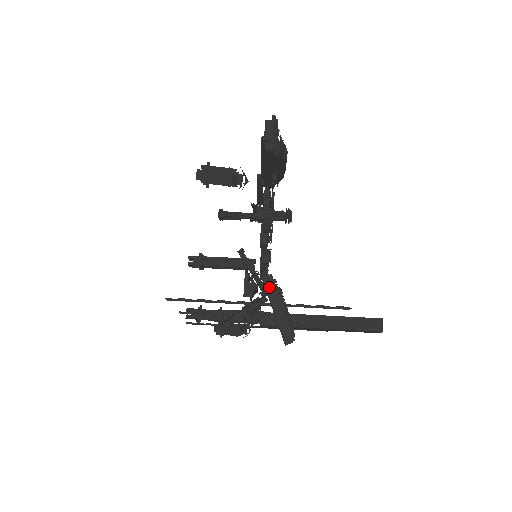
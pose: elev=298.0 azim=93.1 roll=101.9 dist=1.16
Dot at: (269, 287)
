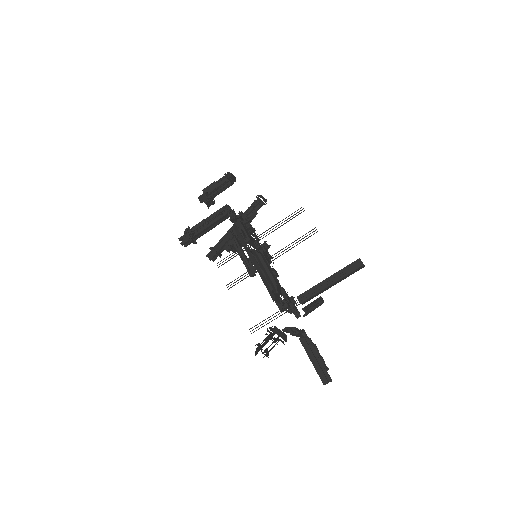
Dot at: occluded
